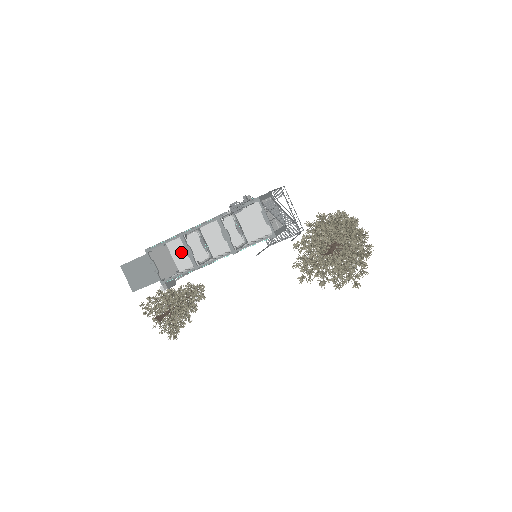
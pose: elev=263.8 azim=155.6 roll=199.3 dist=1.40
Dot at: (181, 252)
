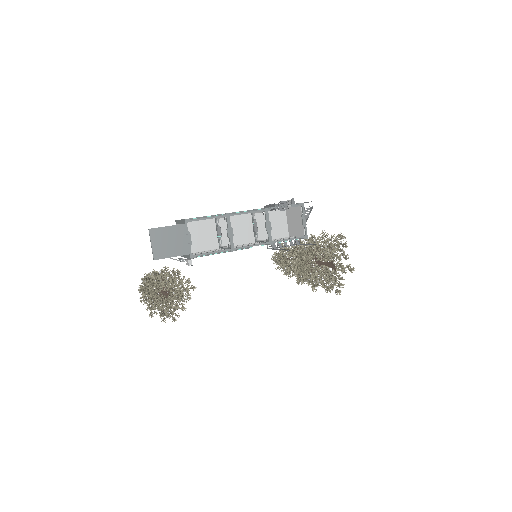
Dot at: (191, 235)
